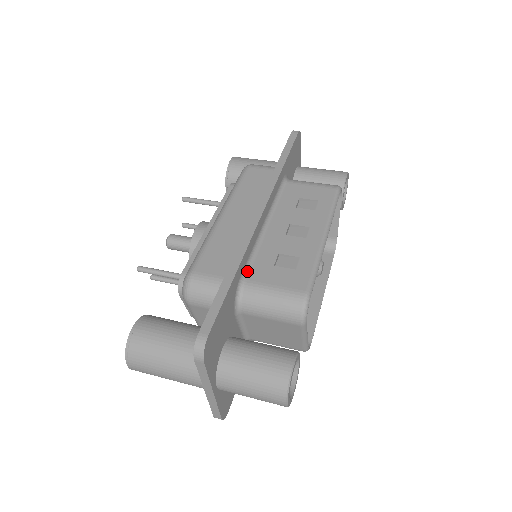
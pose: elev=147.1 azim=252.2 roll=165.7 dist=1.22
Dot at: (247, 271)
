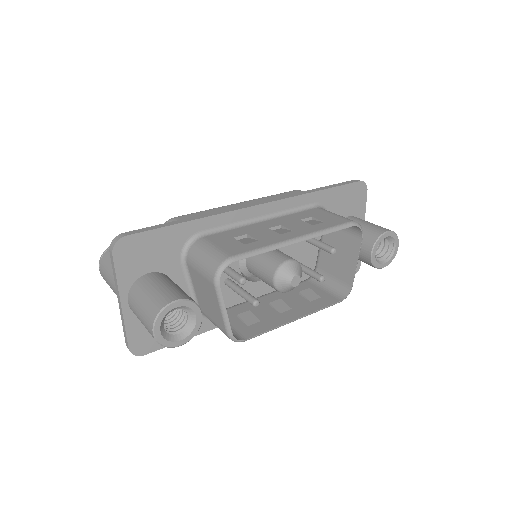
Dot at: (211, 233)
